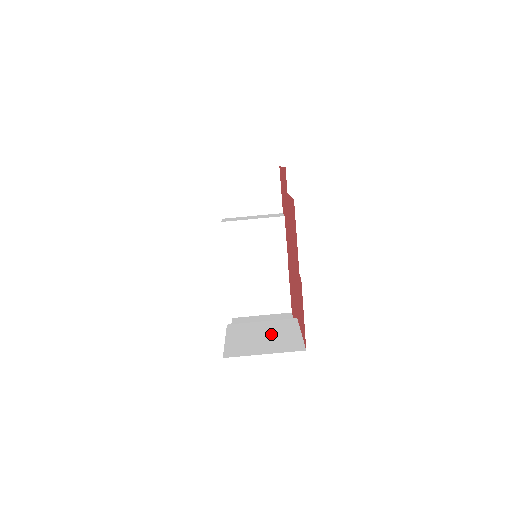
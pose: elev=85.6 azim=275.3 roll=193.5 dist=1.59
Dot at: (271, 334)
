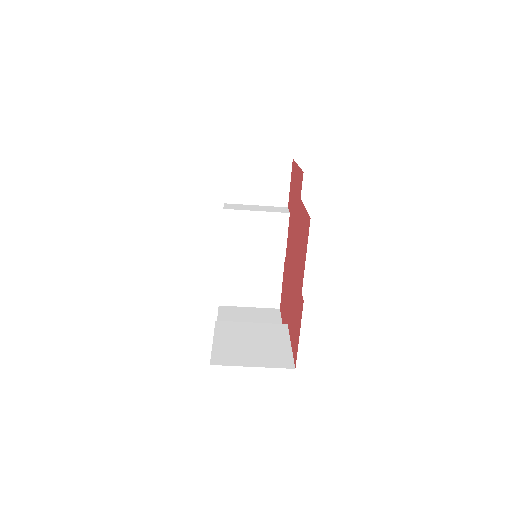
Dot at: (260, 341)
